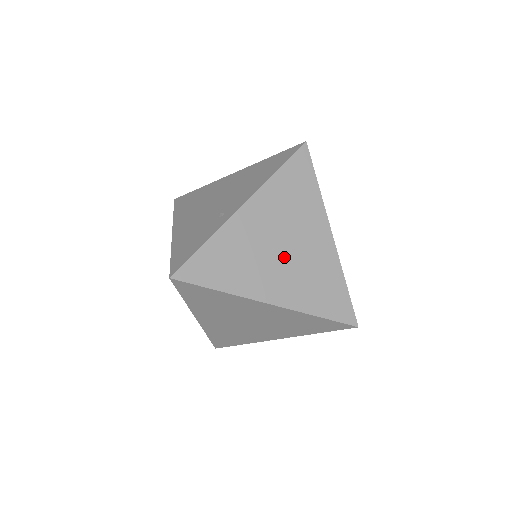
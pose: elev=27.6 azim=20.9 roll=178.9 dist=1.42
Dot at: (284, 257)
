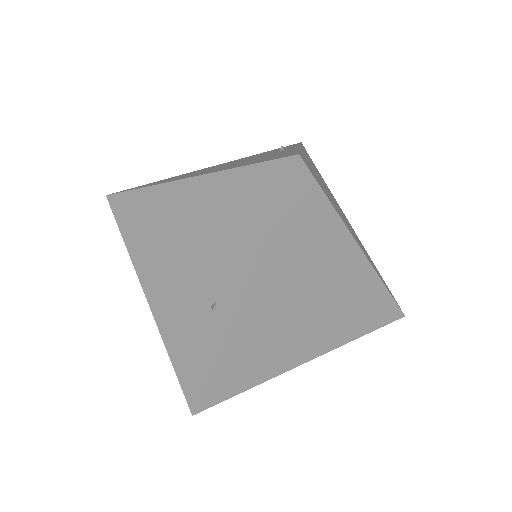
Dot at: (310, 313)
